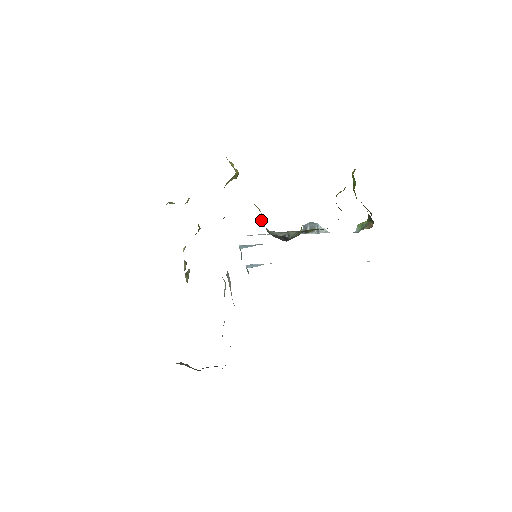
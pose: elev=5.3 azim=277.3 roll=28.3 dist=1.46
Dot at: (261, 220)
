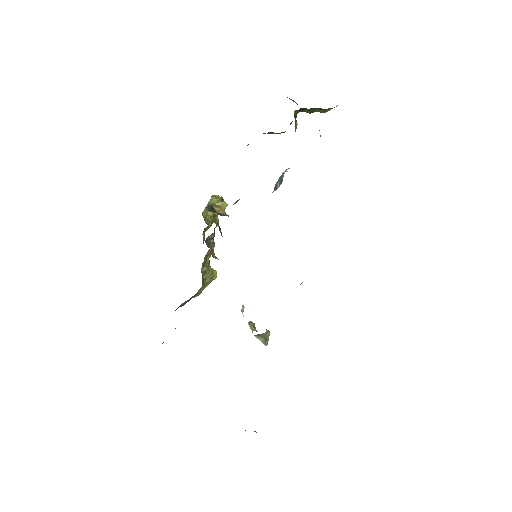
Dot at: (217, 211)
